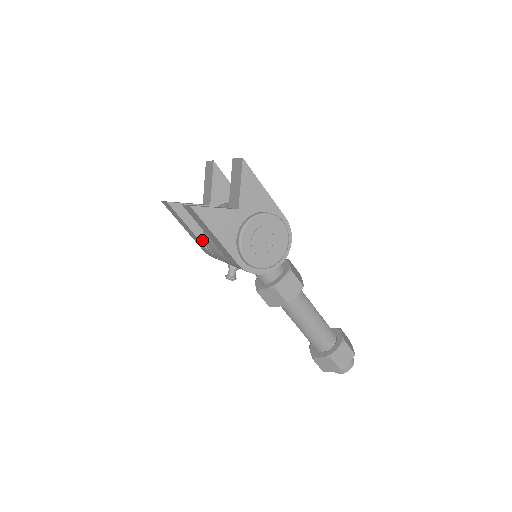
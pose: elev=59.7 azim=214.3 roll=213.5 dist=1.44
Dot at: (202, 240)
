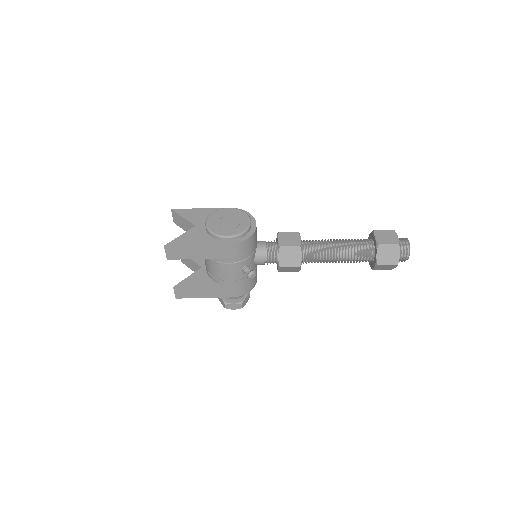
Dot at: (217, 285)
